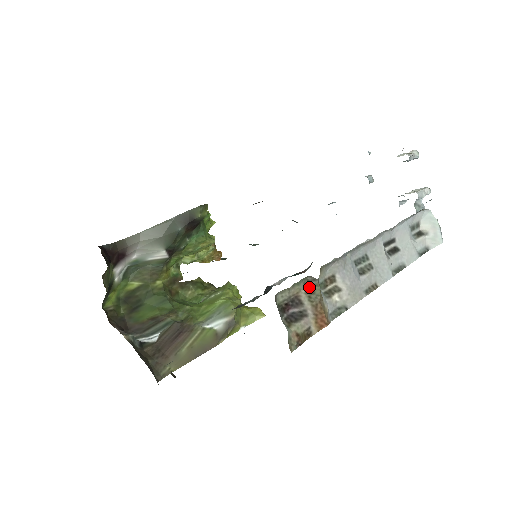
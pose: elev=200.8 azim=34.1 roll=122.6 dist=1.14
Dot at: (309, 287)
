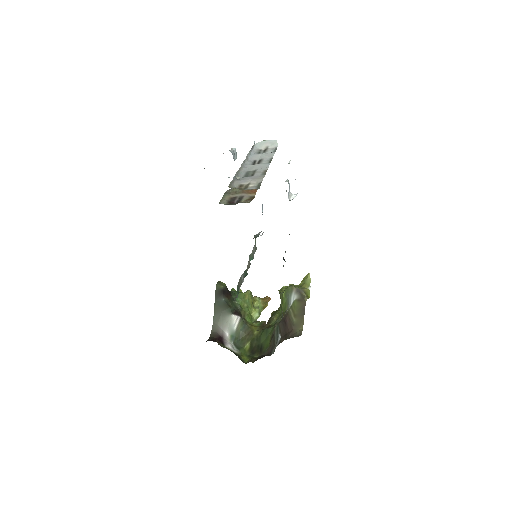
Dot at: (232, 193)
